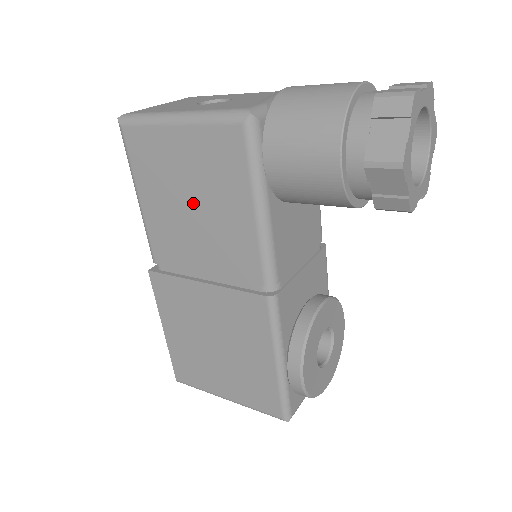
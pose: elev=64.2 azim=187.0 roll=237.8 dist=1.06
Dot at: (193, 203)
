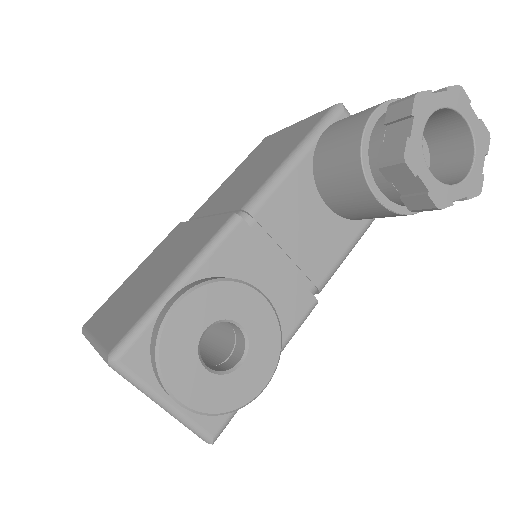
Dot at: (257, 165)
